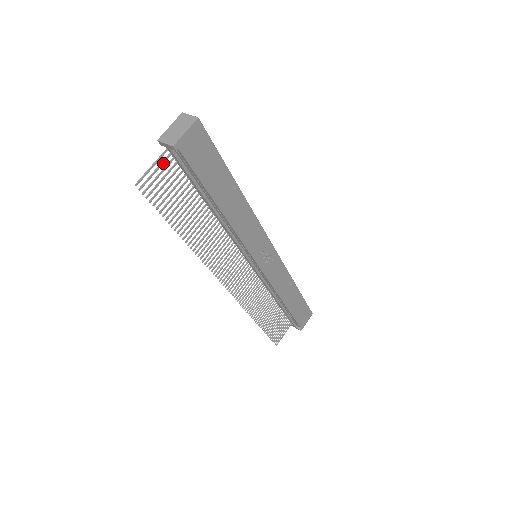
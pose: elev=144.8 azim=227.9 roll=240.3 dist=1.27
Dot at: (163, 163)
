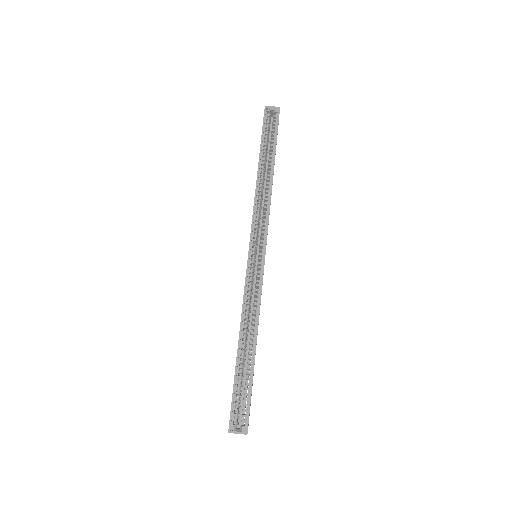
Dot at: occluded
